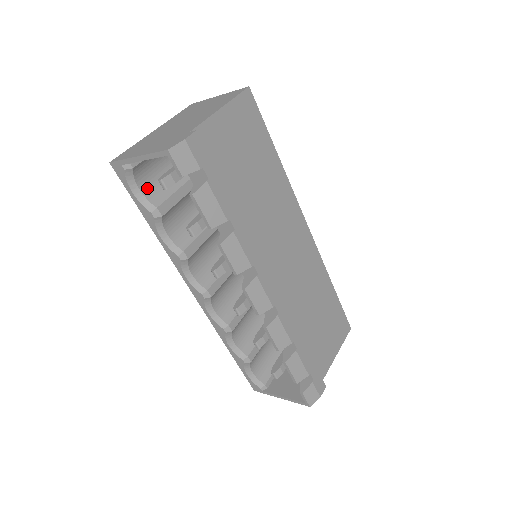
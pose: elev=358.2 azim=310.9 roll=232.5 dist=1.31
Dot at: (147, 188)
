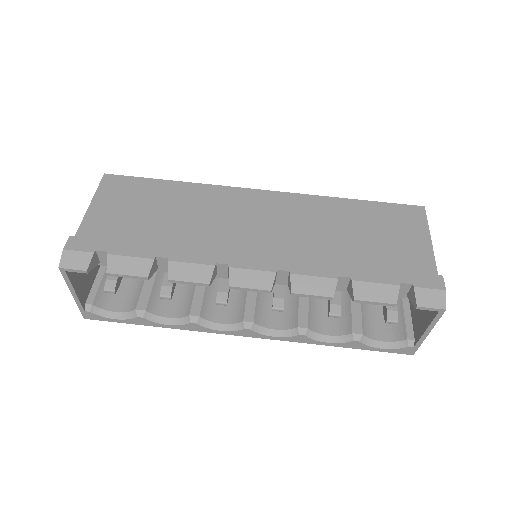
Dot at: (122, 306)
